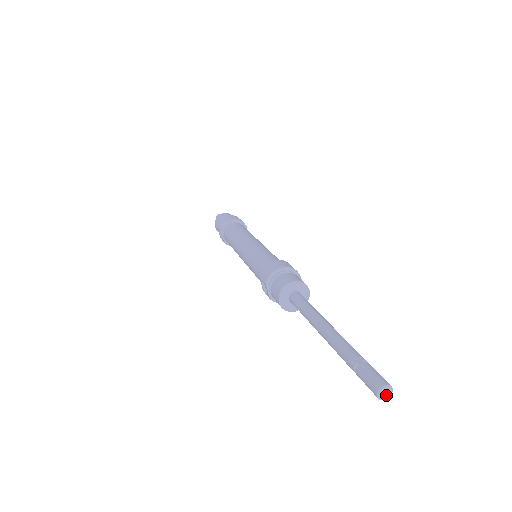
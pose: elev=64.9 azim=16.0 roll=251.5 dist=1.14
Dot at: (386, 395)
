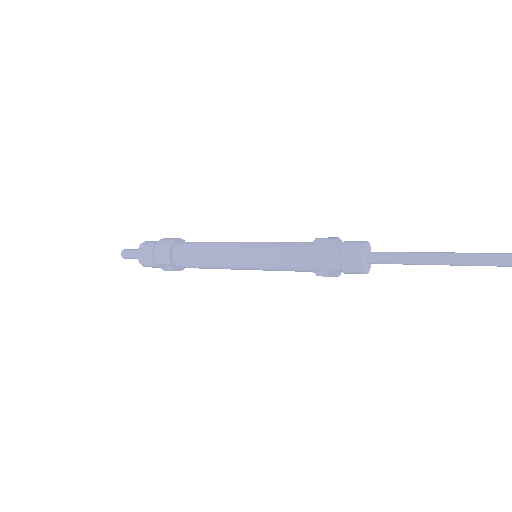
Dot at: out of frame
